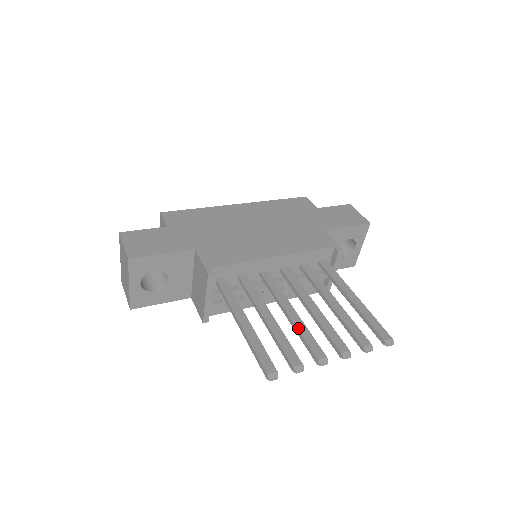
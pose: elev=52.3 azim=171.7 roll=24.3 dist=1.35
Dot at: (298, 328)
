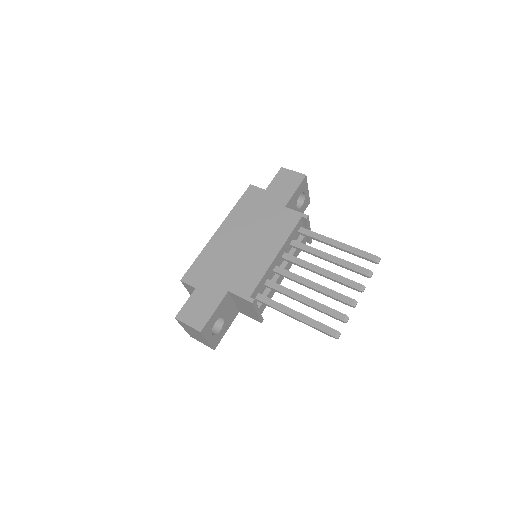
Dot at: (326, 293)
